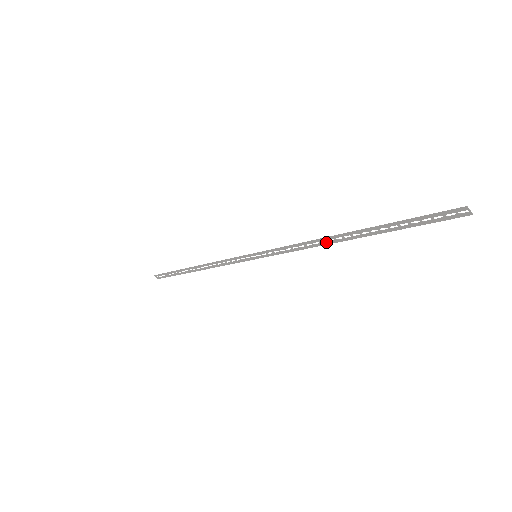
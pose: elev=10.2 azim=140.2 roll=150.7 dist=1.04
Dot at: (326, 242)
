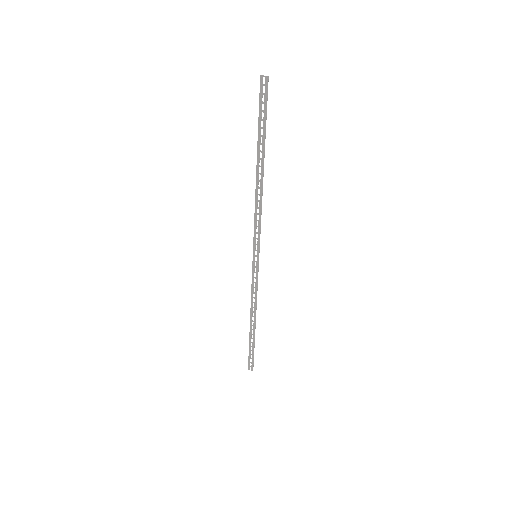
Dot at: (260, 190)
